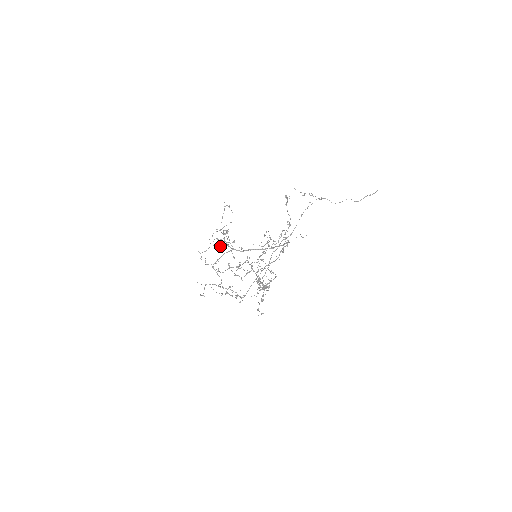
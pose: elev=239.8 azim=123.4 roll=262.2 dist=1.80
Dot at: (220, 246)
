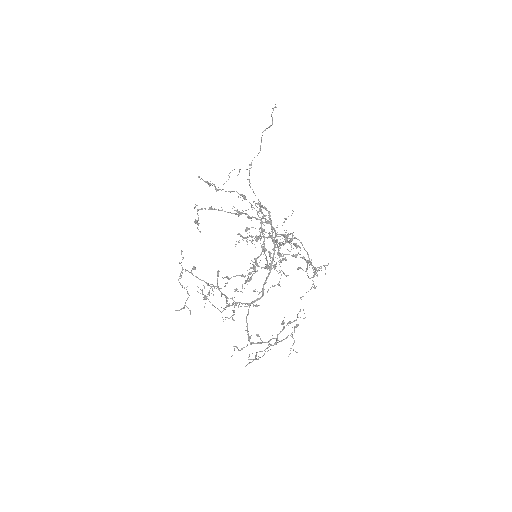
Dot at: (231, 316)
